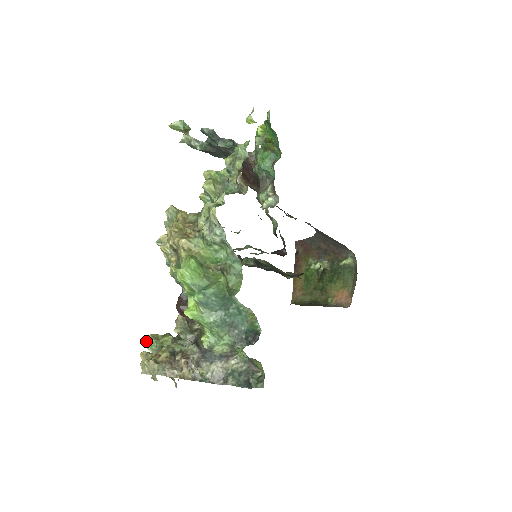
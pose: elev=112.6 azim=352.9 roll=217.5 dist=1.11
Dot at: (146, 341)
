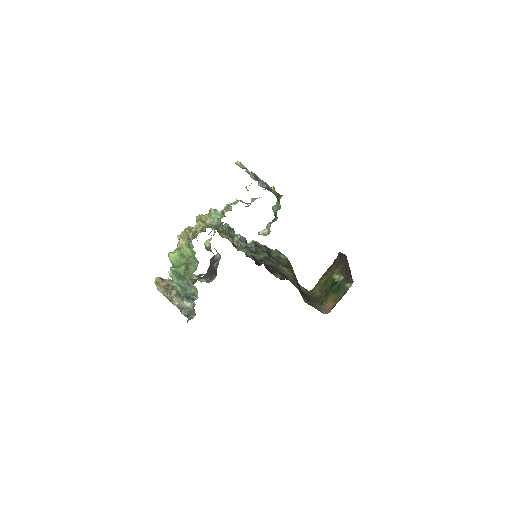
Dot at: occluded
